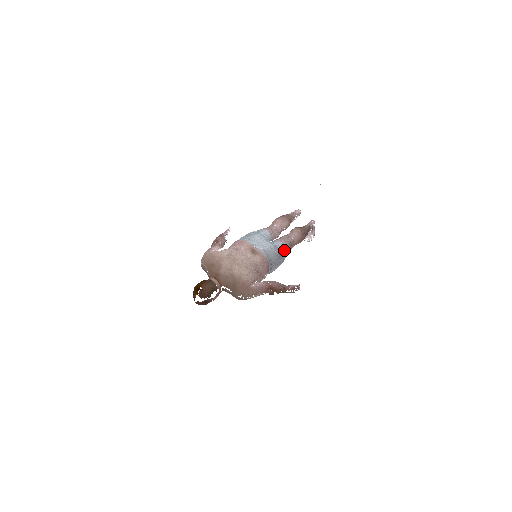
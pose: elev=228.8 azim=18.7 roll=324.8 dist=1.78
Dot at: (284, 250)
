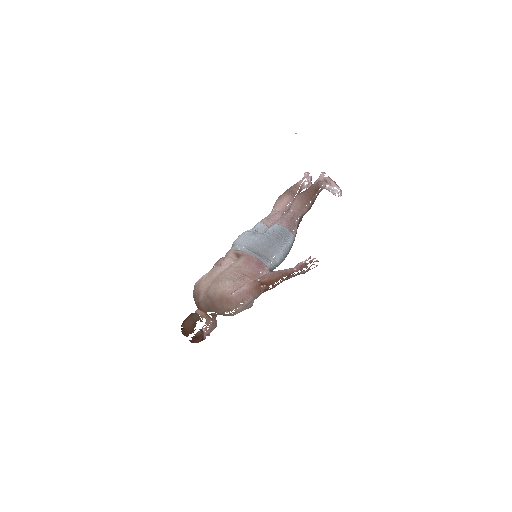
Dot at: (278, 231)
